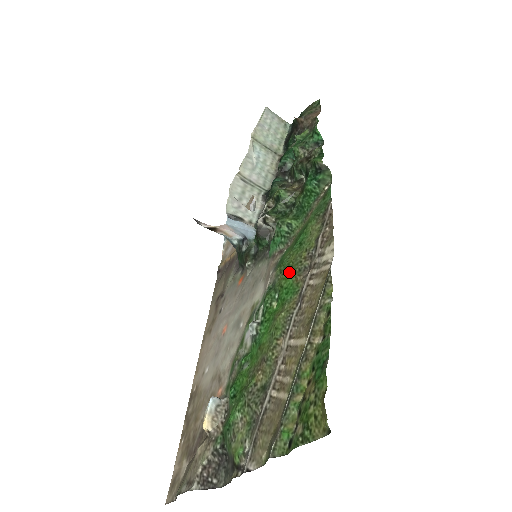
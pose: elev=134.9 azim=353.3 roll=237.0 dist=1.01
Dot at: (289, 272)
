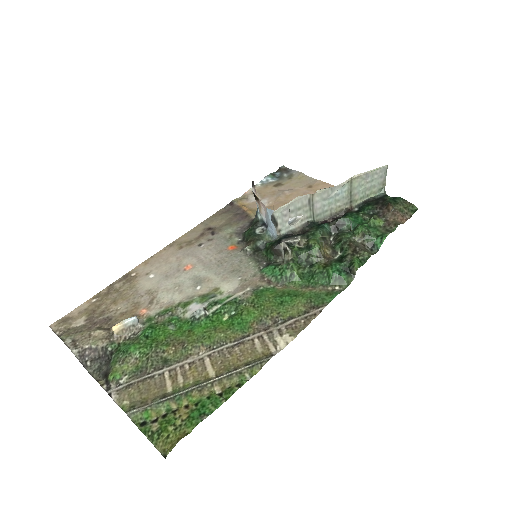
Dot at: (255, 312)
